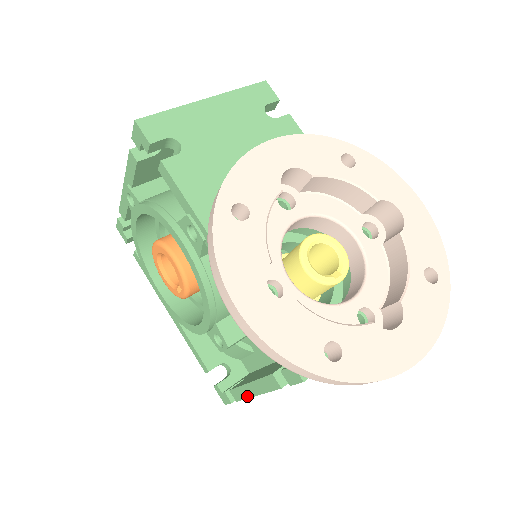
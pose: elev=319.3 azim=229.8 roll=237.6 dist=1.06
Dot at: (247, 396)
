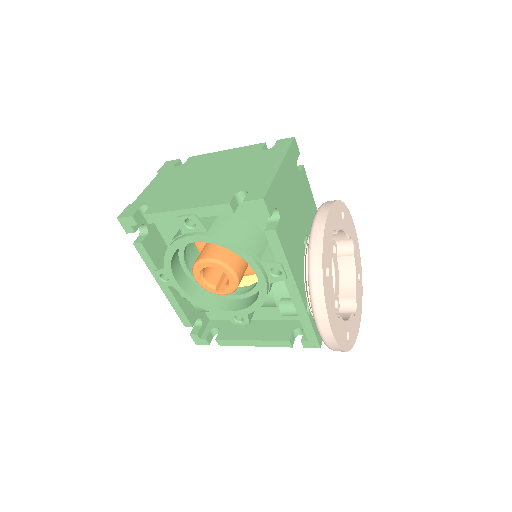
Dot at: (241, 345)
